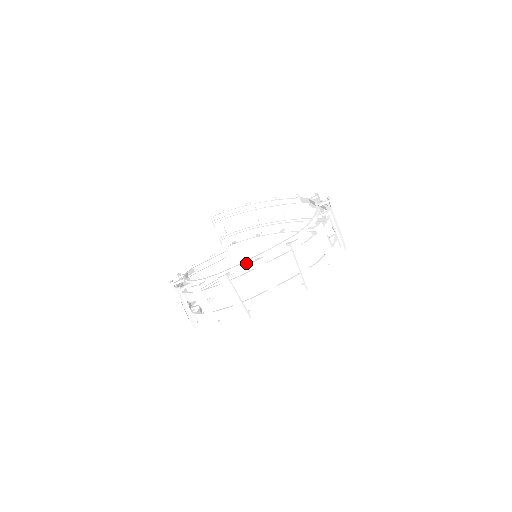
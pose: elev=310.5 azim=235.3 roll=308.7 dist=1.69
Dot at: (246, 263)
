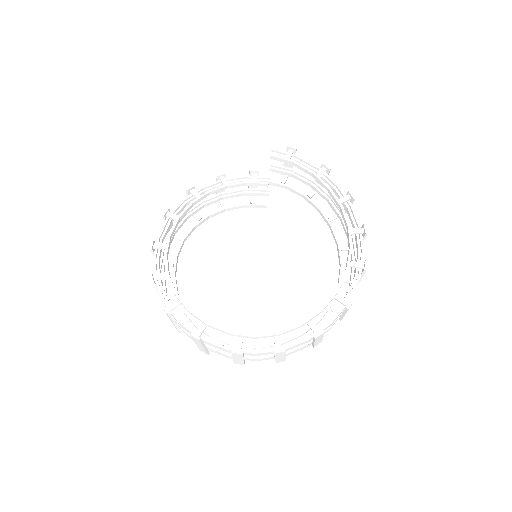
Dot at: (195, 316)
